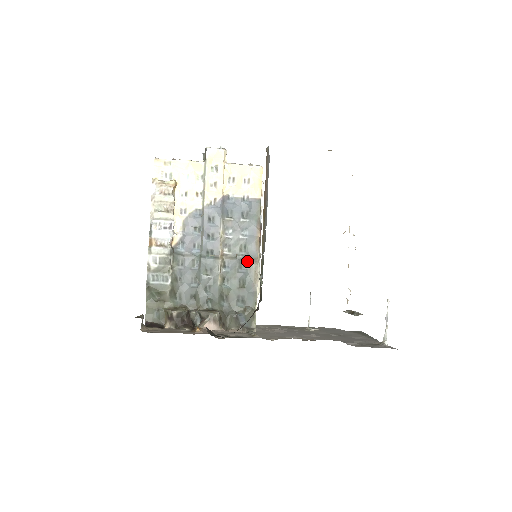
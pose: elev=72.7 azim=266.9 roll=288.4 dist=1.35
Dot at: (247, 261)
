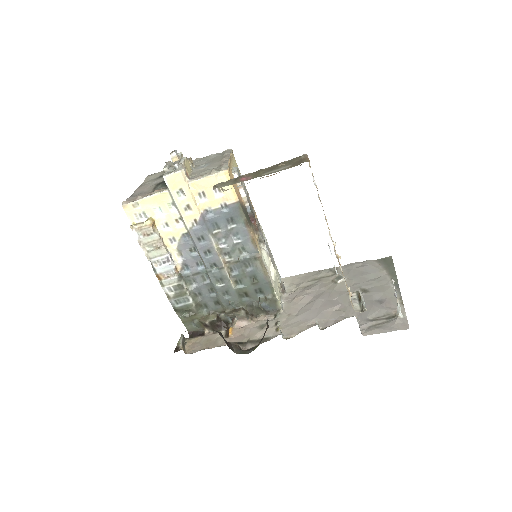
Dot at: (250, 260)
